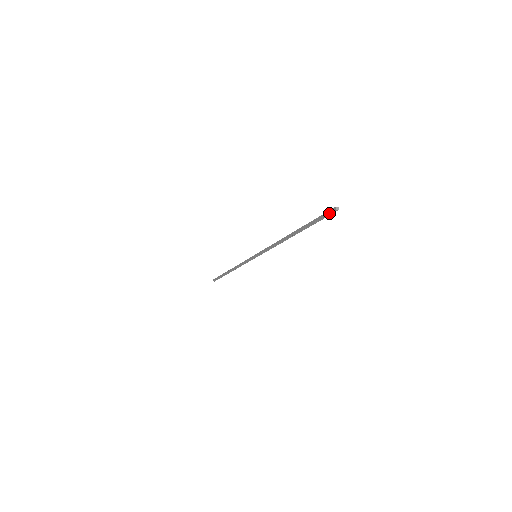
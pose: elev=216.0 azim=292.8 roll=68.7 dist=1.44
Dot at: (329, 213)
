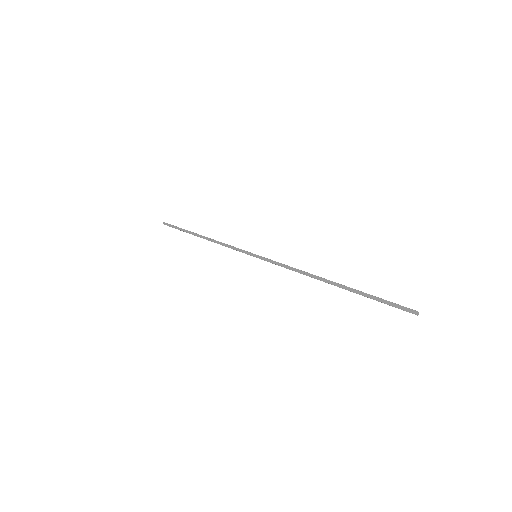
Dot at: (405, 310)
